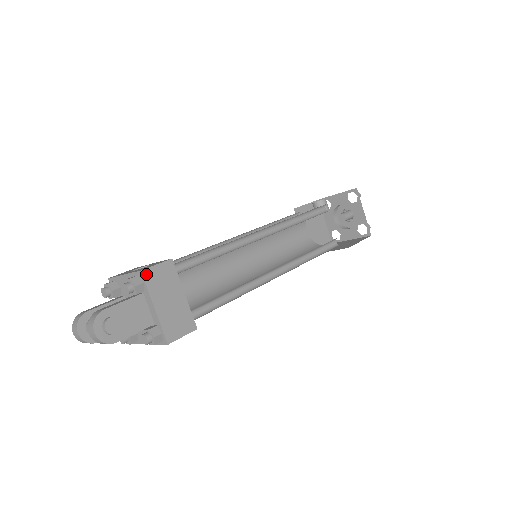
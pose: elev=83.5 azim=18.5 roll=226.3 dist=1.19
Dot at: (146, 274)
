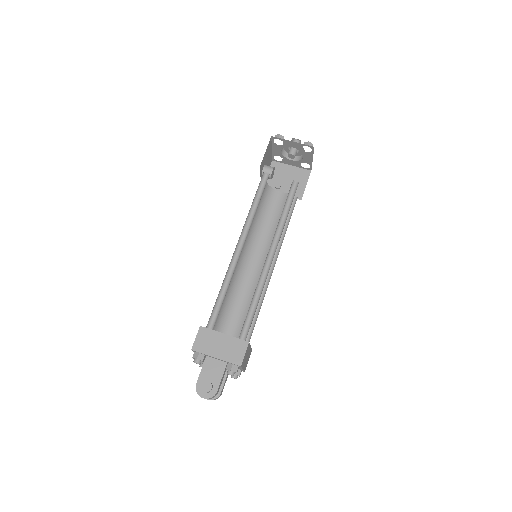
Dot at: (195, 348)
